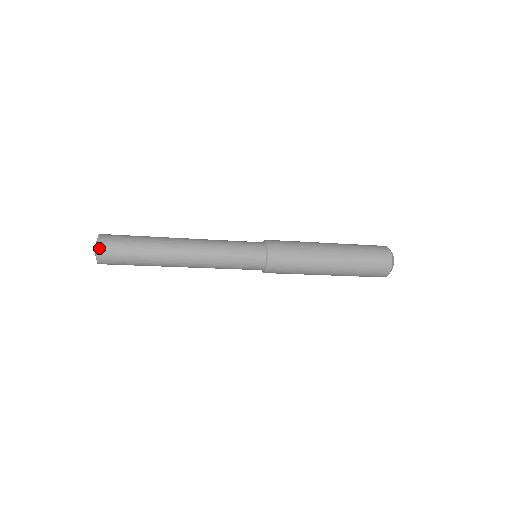
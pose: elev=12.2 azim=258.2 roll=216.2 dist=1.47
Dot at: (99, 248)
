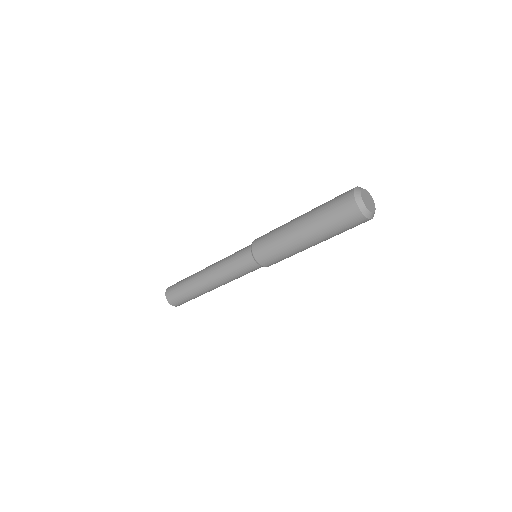
Dot at: (168, 301)
